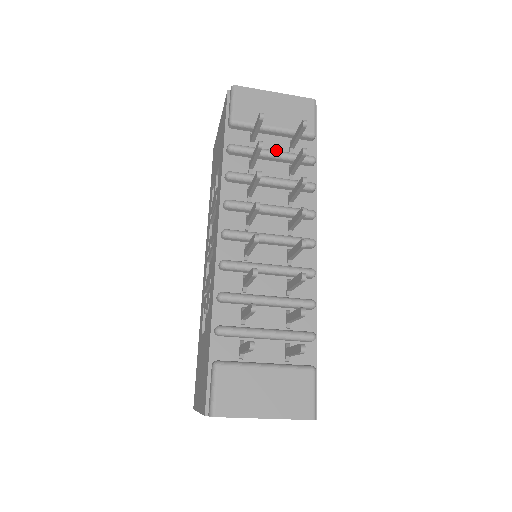
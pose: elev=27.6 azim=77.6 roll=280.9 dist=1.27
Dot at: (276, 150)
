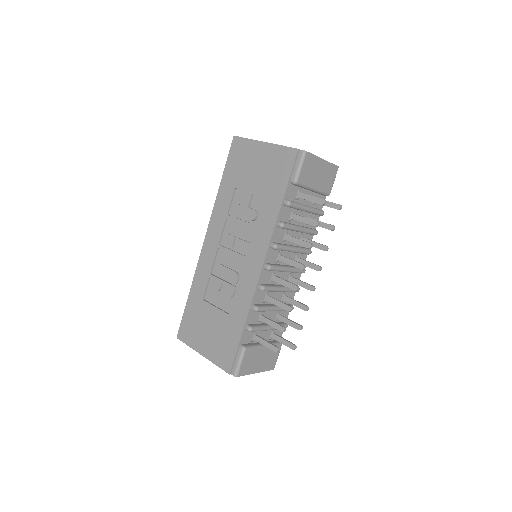
Dot at: (307, 202)
